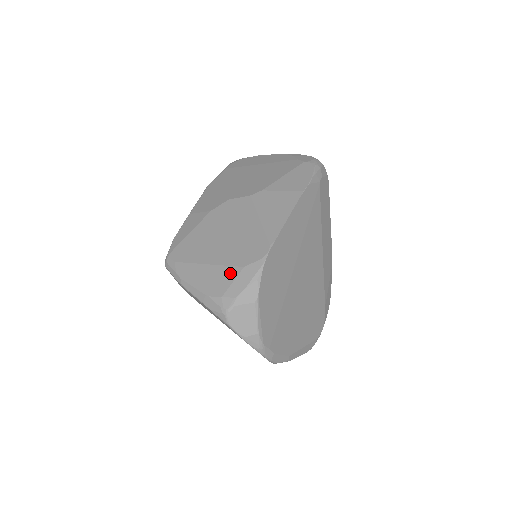
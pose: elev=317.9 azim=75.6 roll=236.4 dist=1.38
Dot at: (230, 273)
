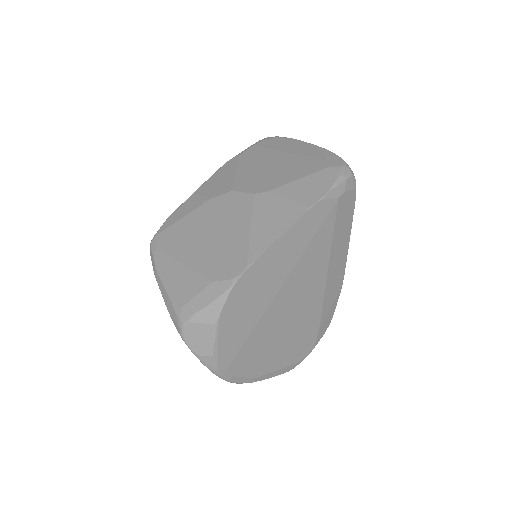
Dot at: (198, 283)
